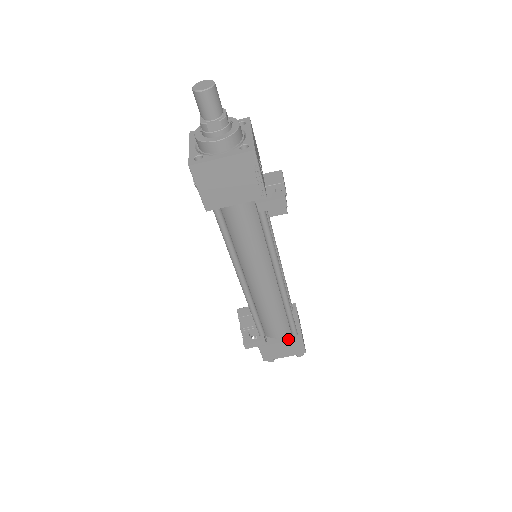
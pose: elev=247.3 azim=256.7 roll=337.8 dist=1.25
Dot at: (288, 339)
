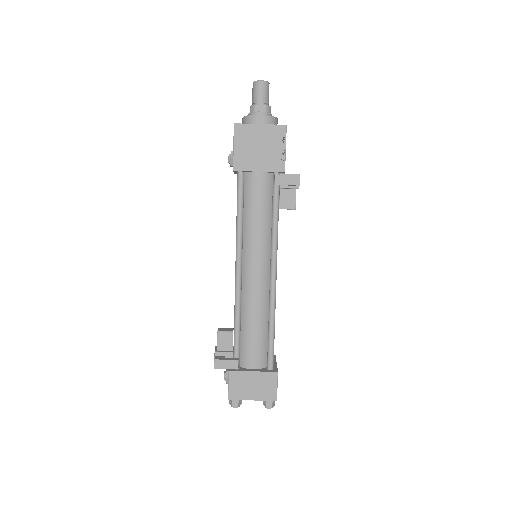
Dot at: (262, 370)
